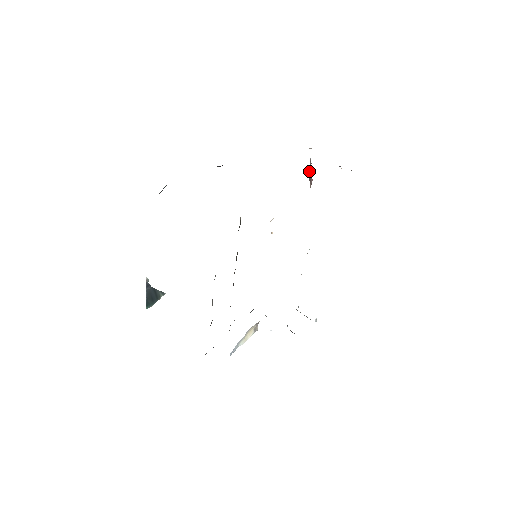
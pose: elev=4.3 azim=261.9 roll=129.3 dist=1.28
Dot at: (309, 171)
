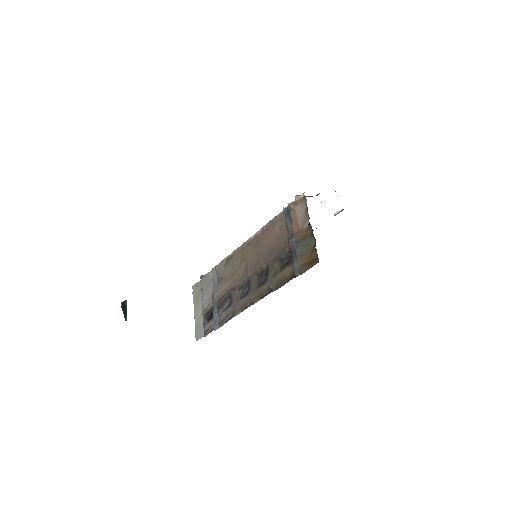
Dot at: occluded
